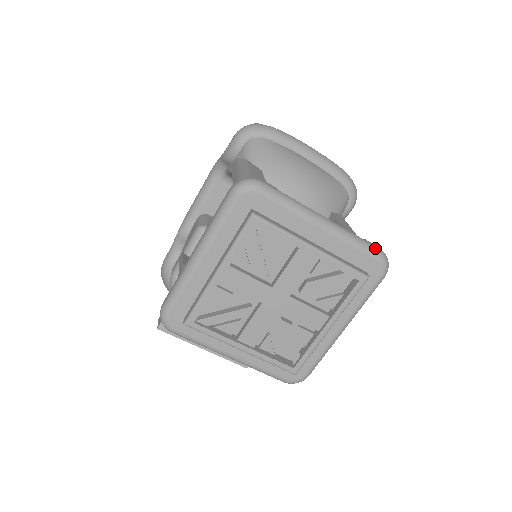
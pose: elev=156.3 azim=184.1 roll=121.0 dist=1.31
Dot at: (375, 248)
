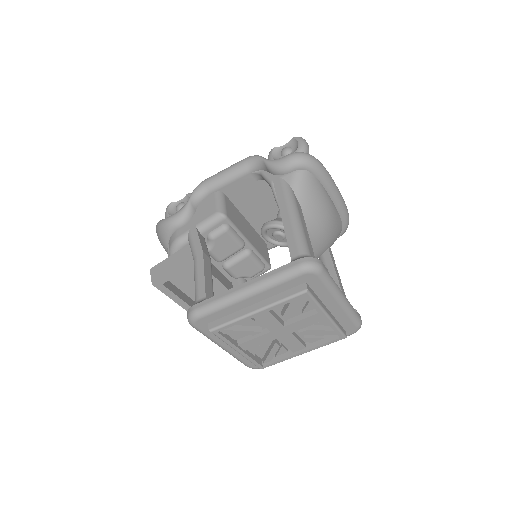
Dot at: (359, 319)
